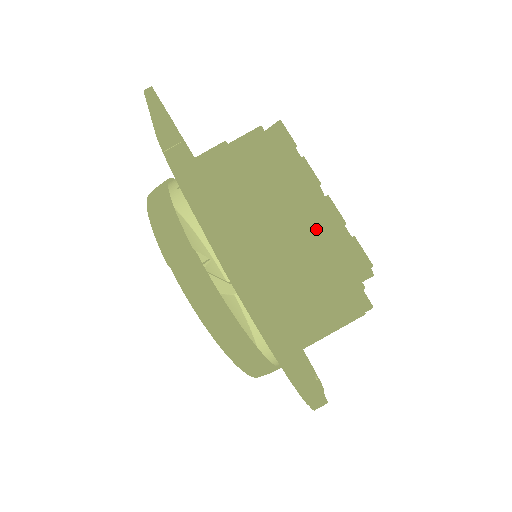
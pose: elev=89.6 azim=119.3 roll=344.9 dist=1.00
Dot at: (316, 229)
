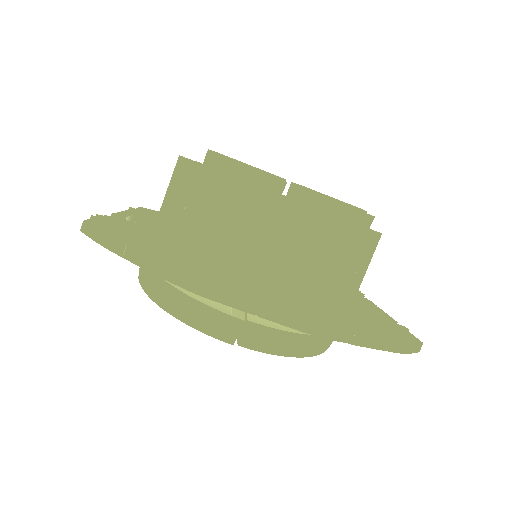
Dot at: (310, 220)
